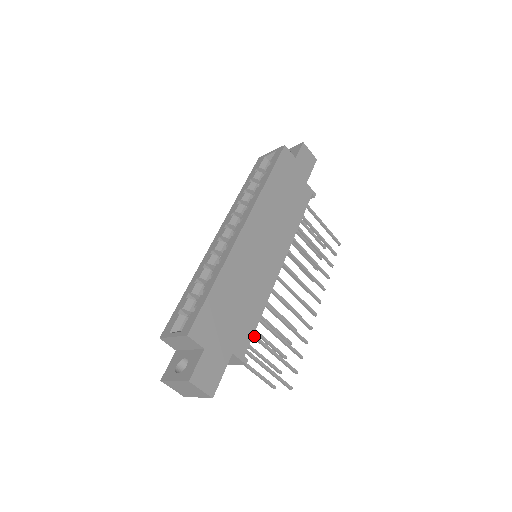
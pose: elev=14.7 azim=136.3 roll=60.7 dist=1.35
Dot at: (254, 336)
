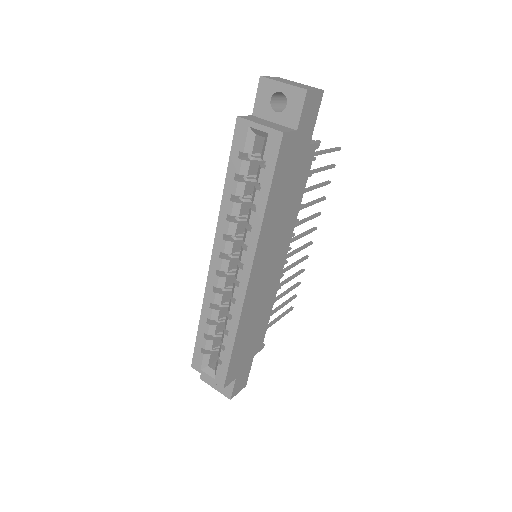
Dot at: occluded
